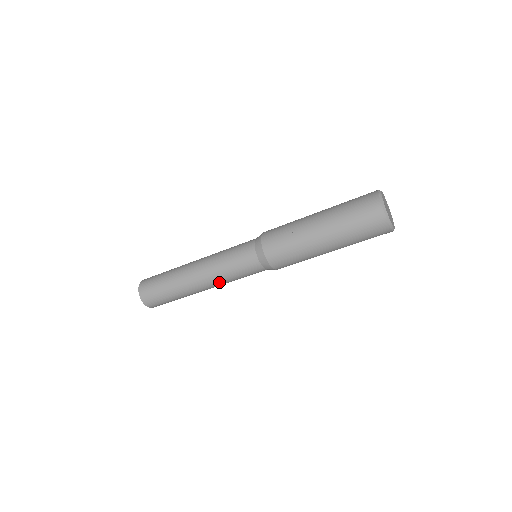
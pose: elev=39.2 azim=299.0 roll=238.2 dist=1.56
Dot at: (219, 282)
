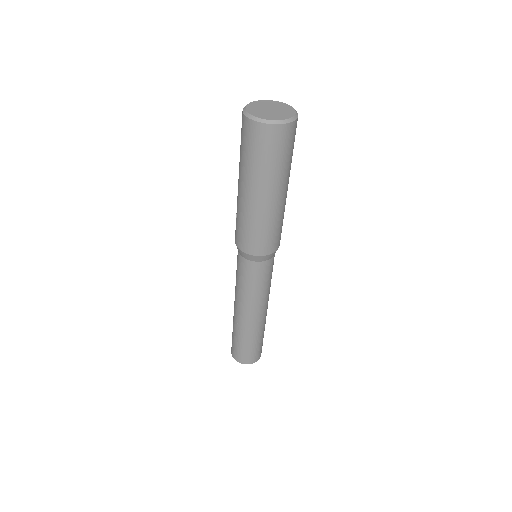
Dot at: (247, 302)
